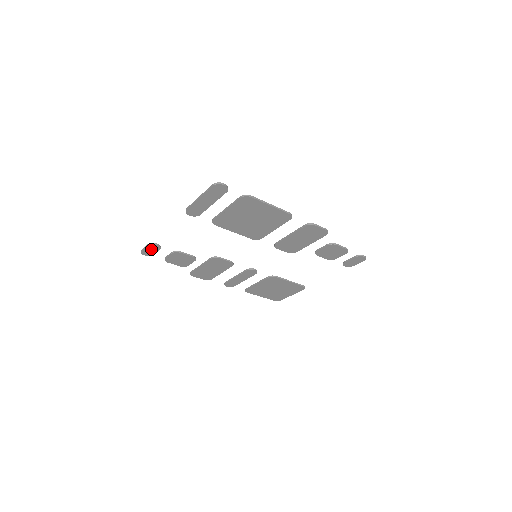
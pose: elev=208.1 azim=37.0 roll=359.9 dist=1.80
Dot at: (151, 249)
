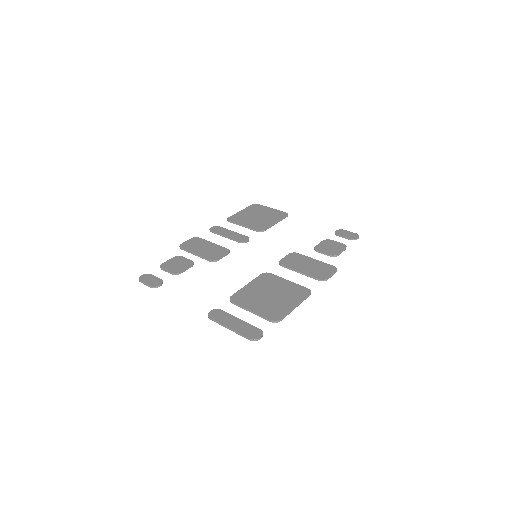
Dot at: (152, 282)
